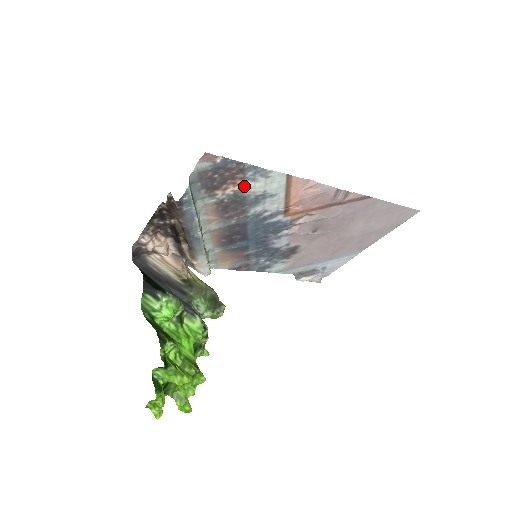
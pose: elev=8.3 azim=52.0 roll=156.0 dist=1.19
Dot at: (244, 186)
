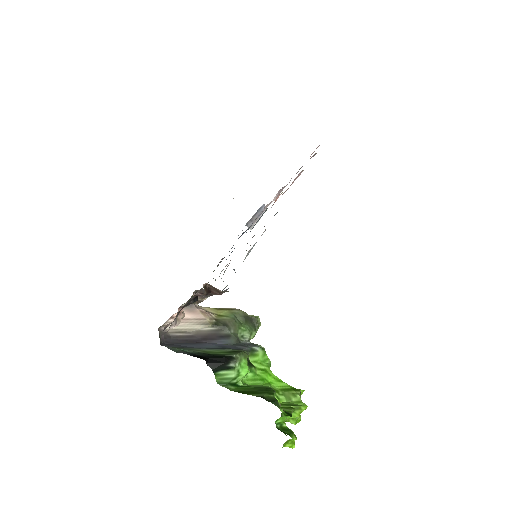
Dot at: occluded
